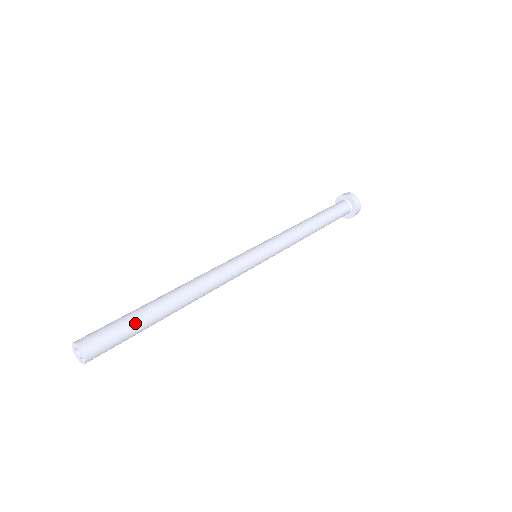
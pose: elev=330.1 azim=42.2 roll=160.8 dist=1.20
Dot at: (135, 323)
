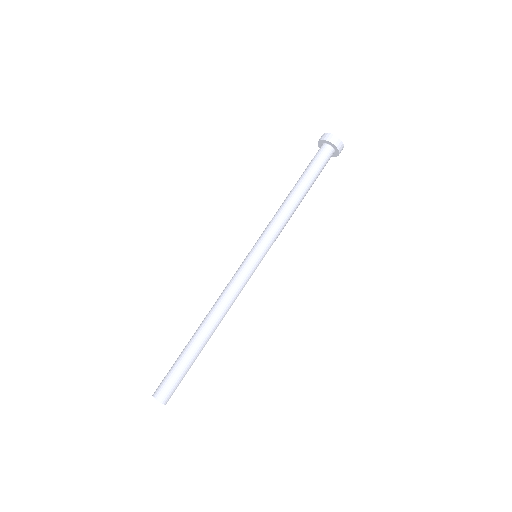
Dot at: (182, 365)
